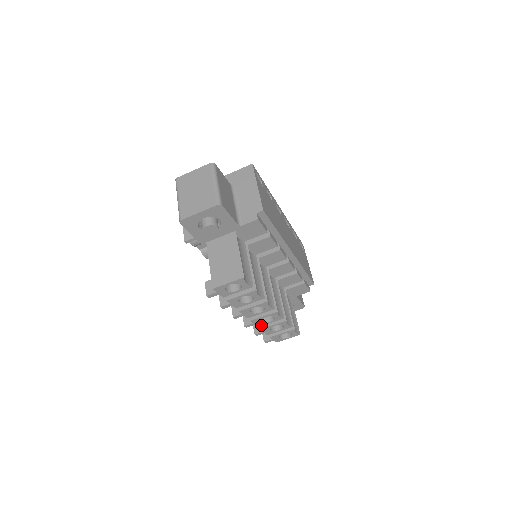
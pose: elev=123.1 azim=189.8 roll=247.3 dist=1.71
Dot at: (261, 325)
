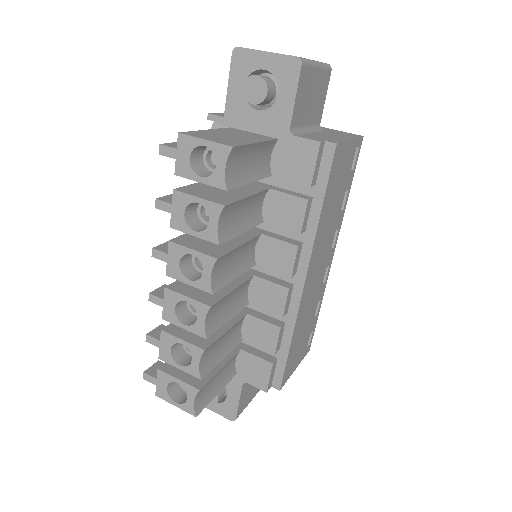
Dot at: (169, 319)
